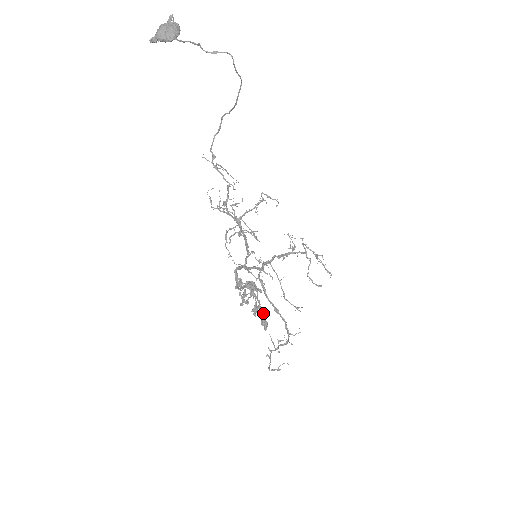
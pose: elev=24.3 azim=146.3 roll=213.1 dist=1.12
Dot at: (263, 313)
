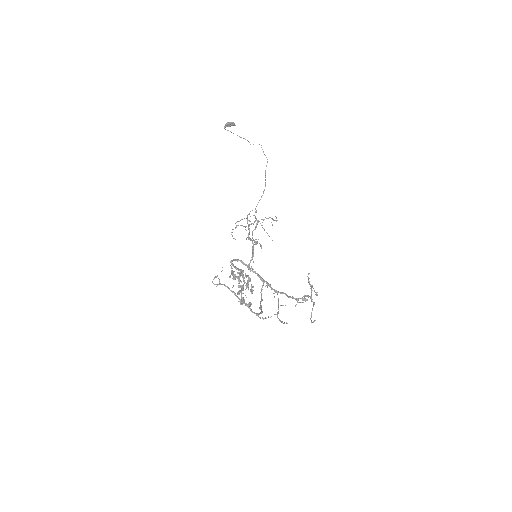
Dot at: (248, 303)
